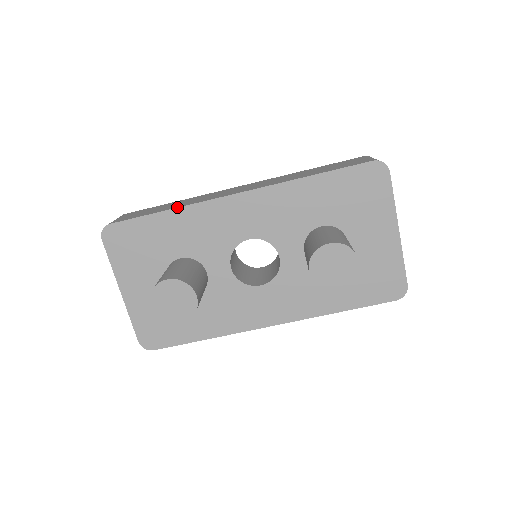
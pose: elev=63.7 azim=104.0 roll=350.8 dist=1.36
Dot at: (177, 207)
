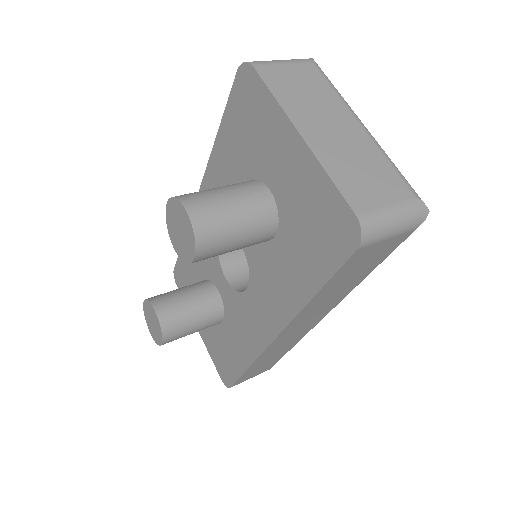
Dot at: occluded
